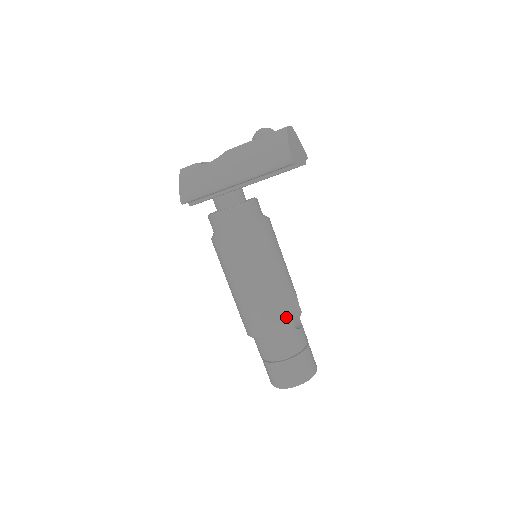
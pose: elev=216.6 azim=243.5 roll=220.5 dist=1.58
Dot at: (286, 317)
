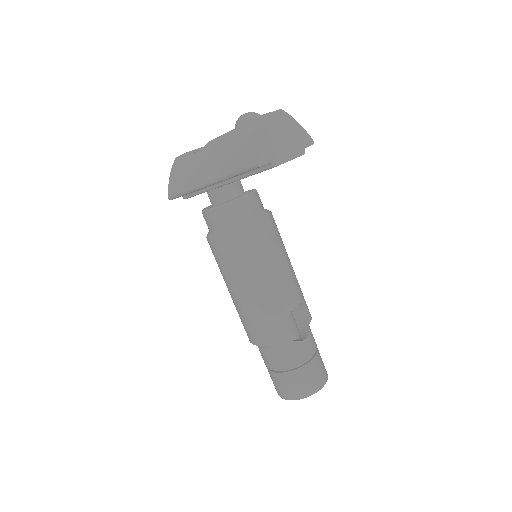
Dot at: (279, 330)
